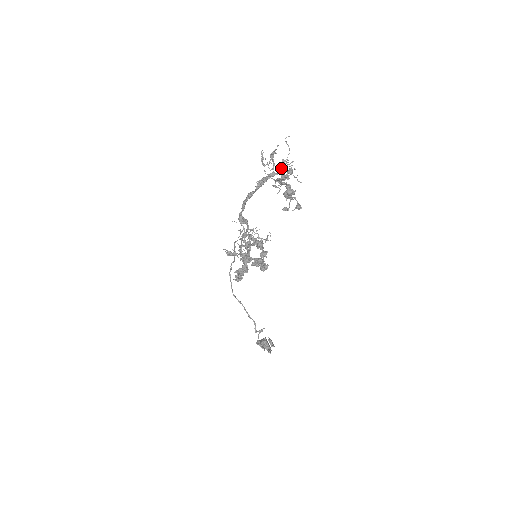
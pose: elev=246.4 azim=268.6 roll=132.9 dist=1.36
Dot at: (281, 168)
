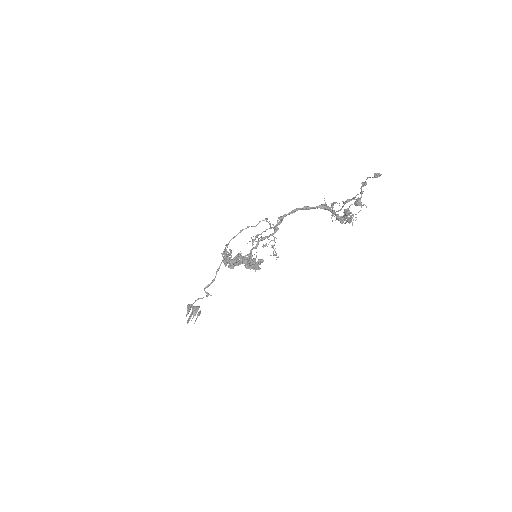
Dot at: occluded
